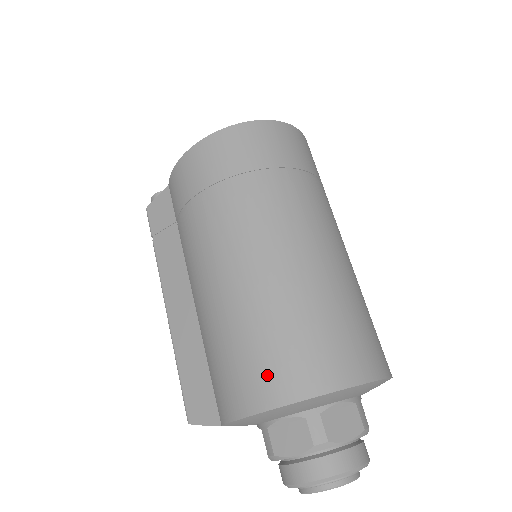
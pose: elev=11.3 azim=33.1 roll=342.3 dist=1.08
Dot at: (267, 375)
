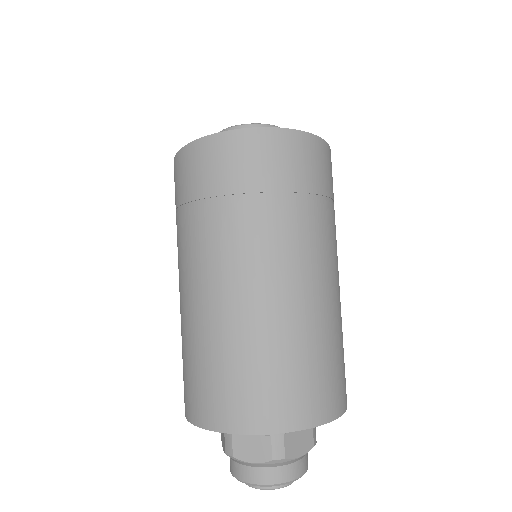
Dot at: (185, 393)
